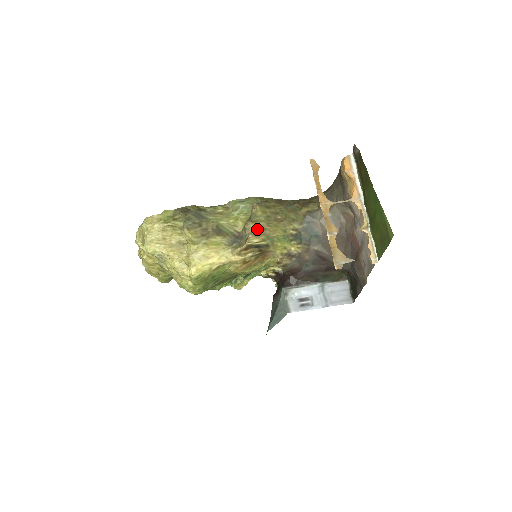
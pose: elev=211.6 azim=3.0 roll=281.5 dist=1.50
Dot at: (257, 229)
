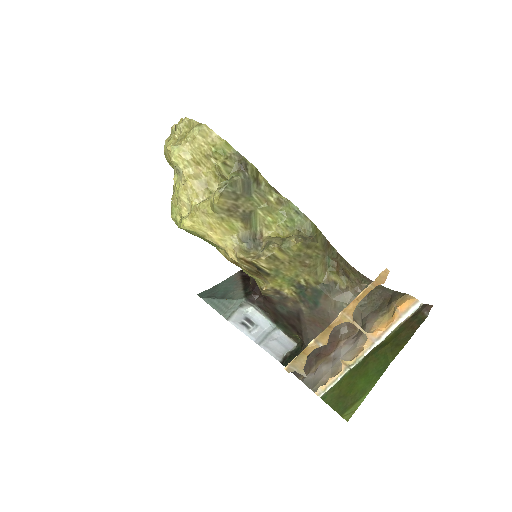
Dot at: (276, 258)
